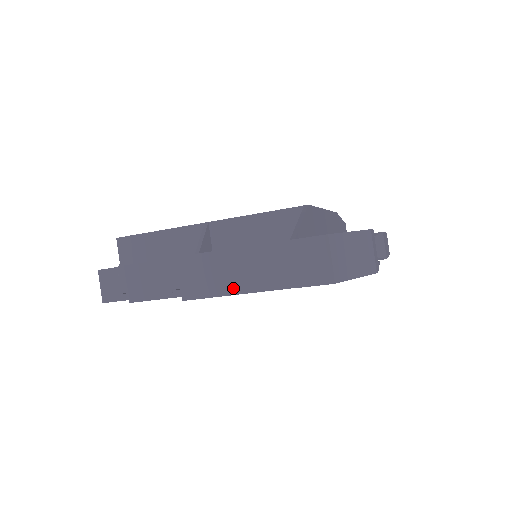
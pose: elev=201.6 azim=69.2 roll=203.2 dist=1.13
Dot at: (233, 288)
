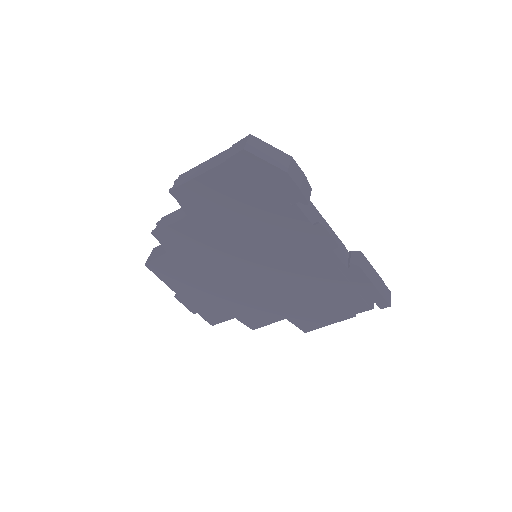
Dot at: (197, 175)
